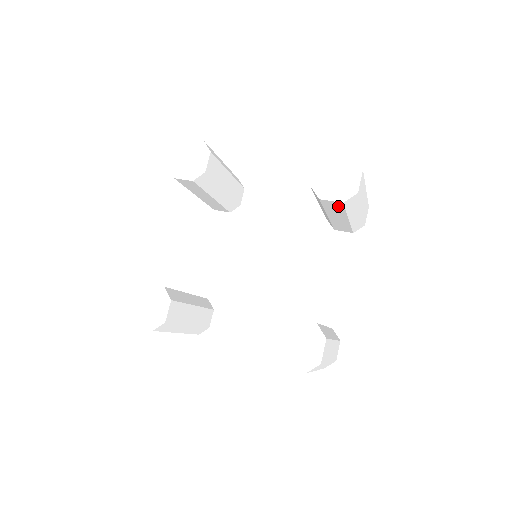
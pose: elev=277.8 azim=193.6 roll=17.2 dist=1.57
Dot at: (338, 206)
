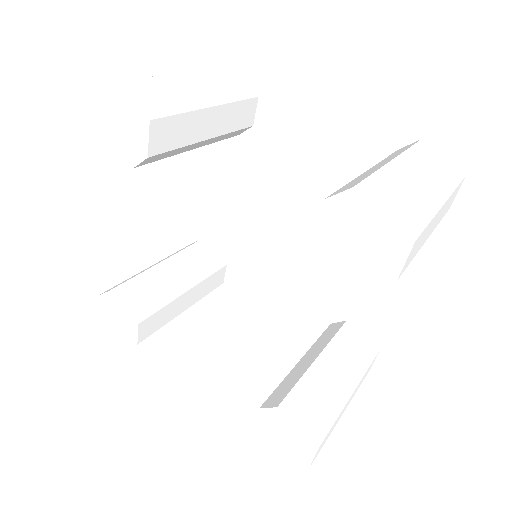
Dot at: occluded
